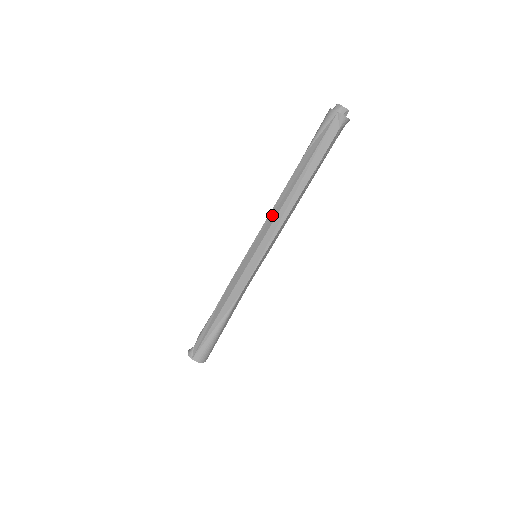
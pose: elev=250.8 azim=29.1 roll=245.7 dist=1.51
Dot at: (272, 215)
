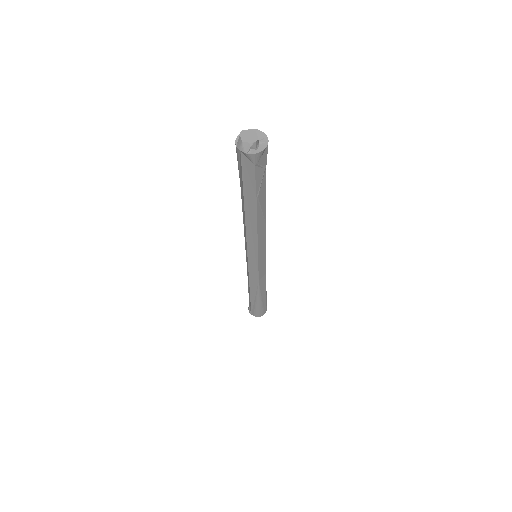
Dot at: (245, 233)
